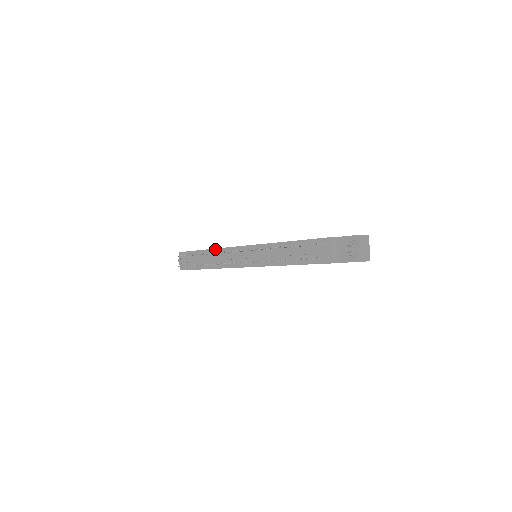
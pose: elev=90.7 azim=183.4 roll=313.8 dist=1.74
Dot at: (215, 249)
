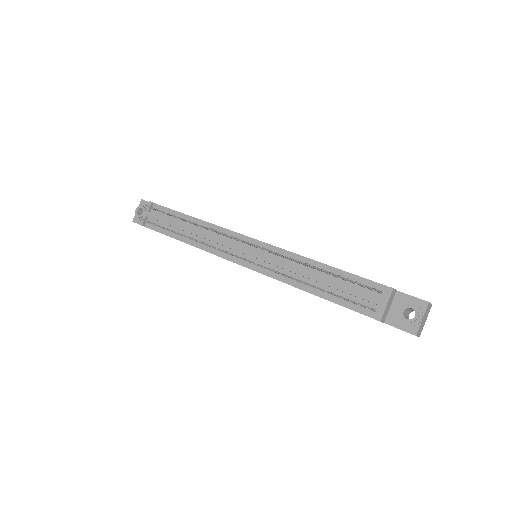
Dot at: (203, 221)
